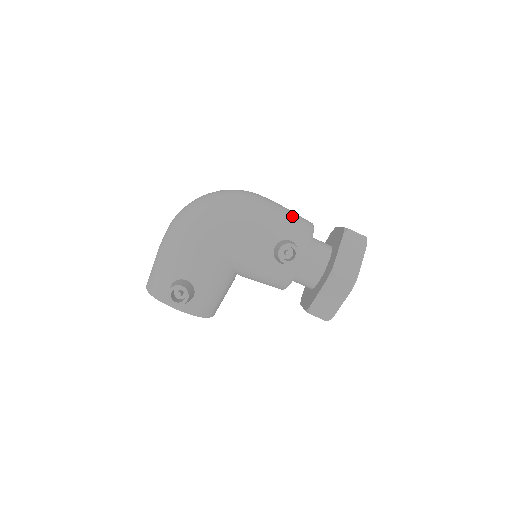
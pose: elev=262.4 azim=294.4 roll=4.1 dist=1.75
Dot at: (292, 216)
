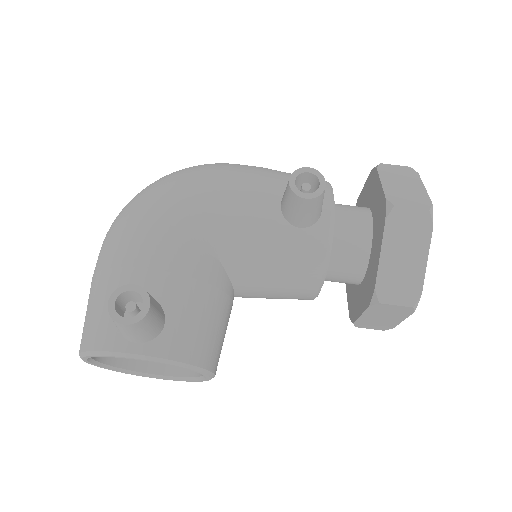
Dot at: (290, 173)
